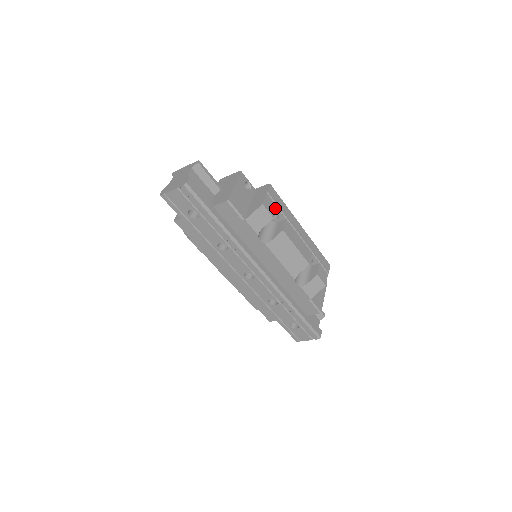
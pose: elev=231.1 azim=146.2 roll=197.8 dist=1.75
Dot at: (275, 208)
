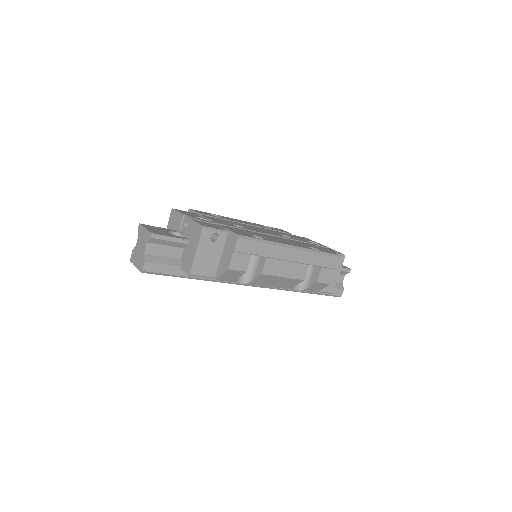
Dot at: (248, 258)
